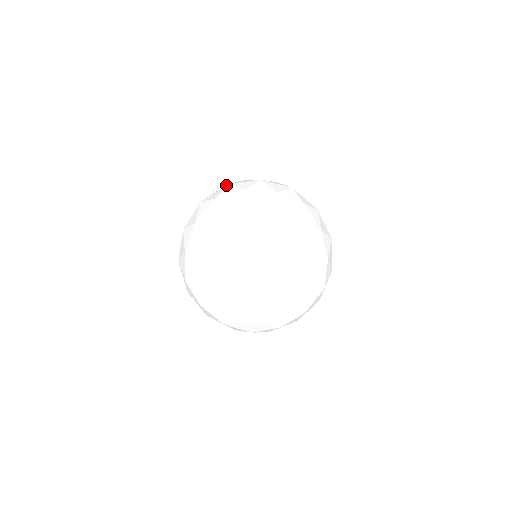
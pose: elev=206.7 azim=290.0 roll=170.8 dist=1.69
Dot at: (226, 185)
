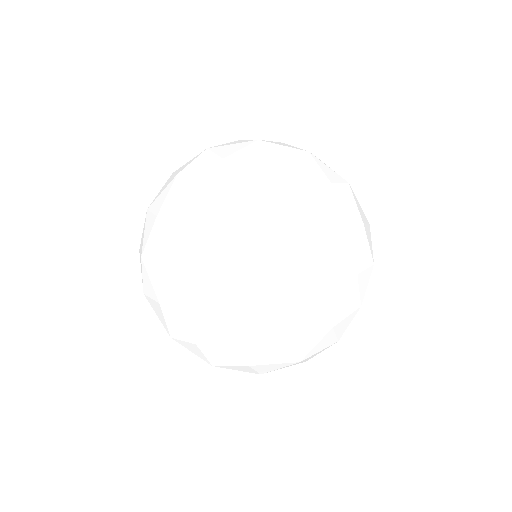
Dot at: occluded
